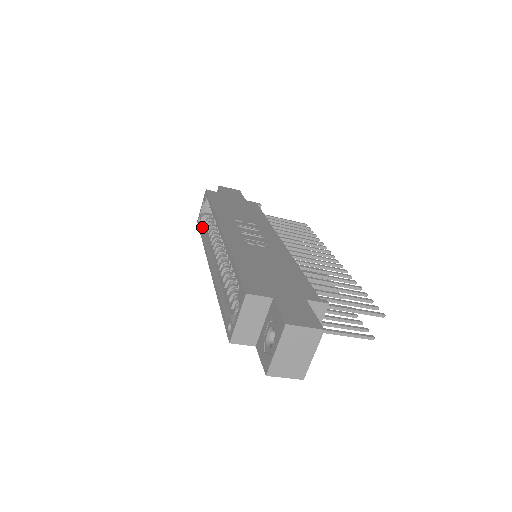
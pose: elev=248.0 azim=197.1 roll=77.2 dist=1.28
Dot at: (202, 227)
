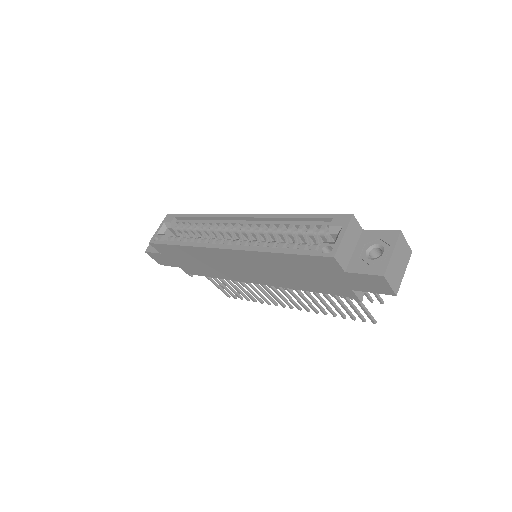
Dot at: (166, 242)
